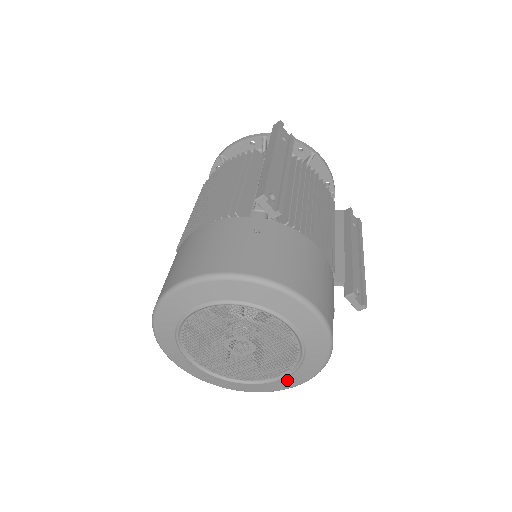
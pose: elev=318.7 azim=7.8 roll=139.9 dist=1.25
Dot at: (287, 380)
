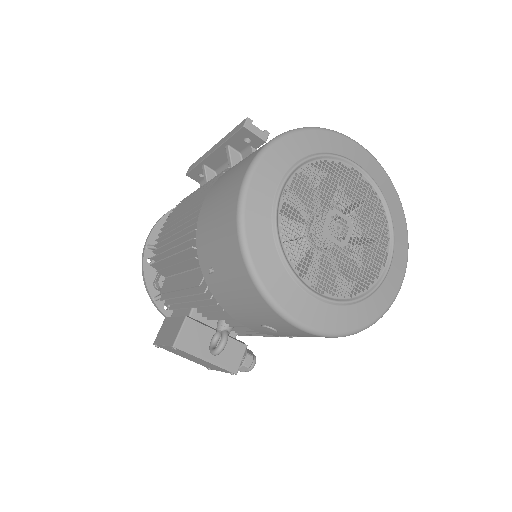
Dot at: (395, 261)
